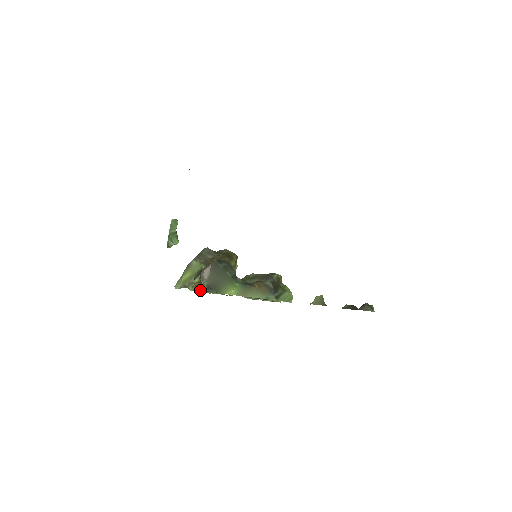
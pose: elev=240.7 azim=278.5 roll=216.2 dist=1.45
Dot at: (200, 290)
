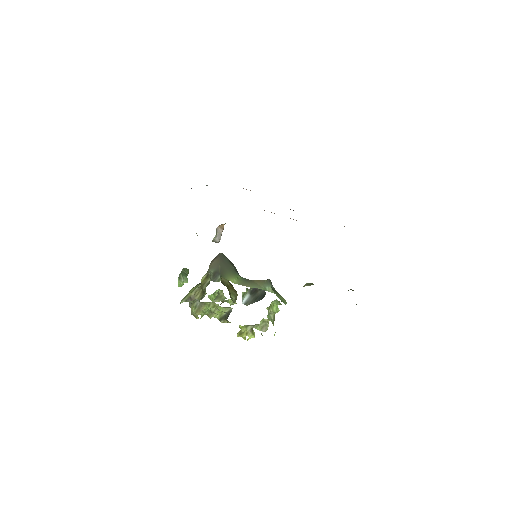
Dot at: (206, 285)
